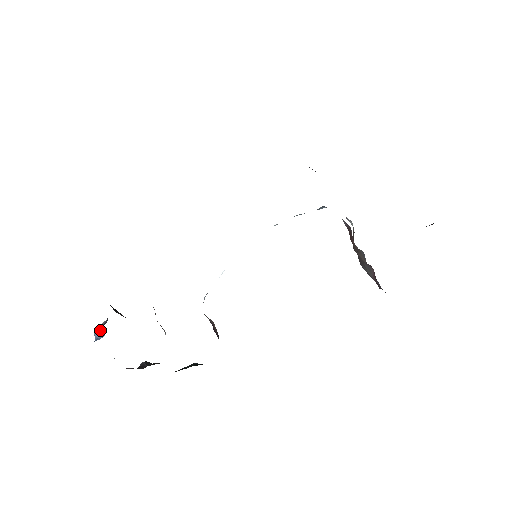
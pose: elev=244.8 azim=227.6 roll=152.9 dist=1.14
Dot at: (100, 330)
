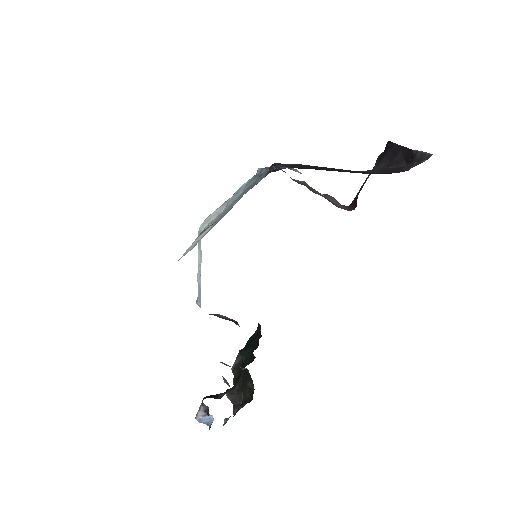
Dot at: (204, 416)
